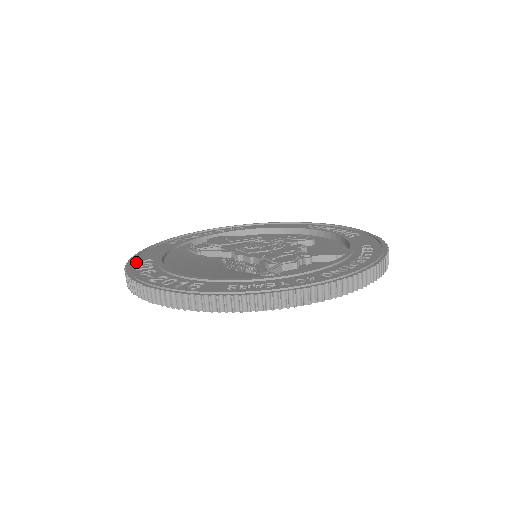
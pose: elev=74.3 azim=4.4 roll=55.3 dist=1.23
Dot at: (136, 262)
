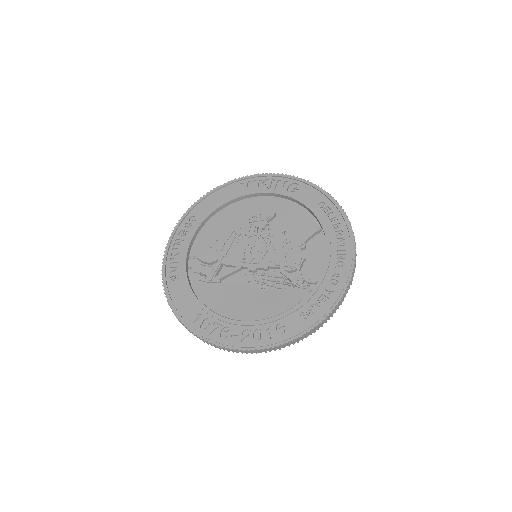
Dot at: (195, 325)
